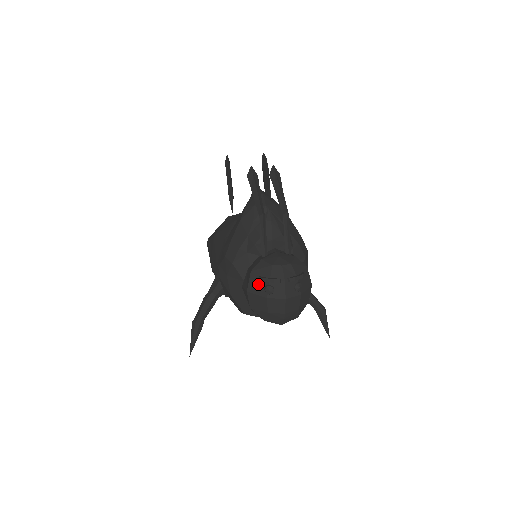
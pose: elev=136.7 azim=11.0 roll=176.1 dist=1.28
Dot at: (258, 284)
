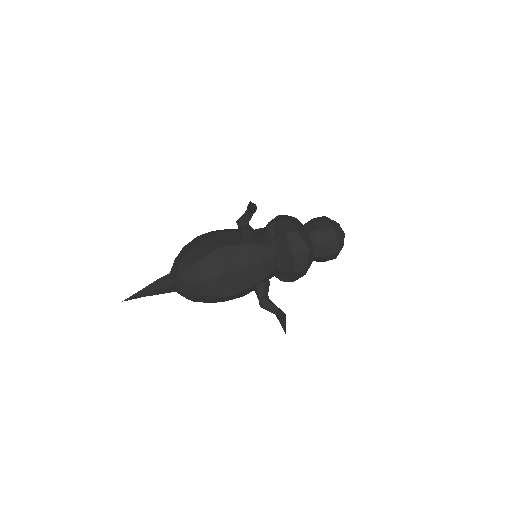
Dot at: occluded
